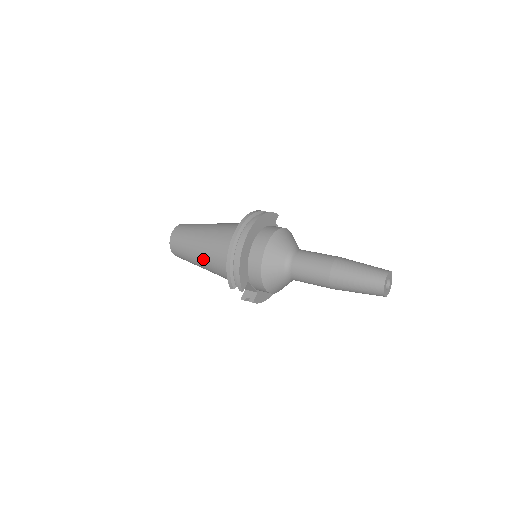
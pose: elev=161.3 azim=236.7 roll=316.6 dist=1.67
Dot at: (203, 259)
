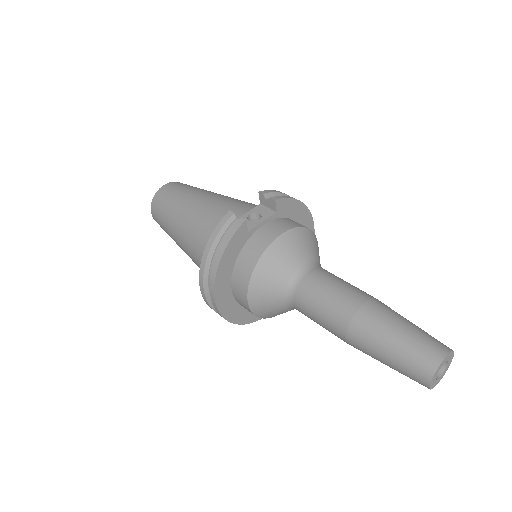
Dot at: occluded
